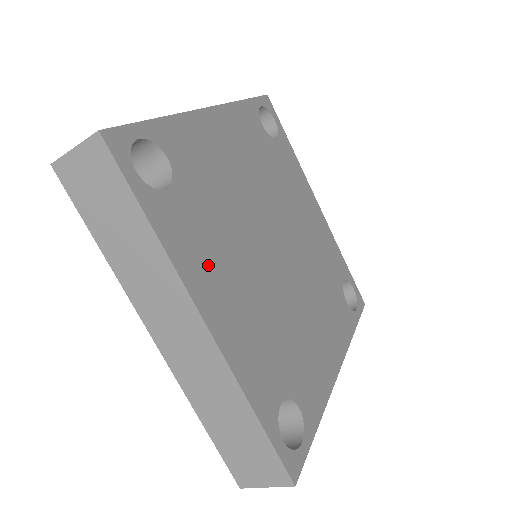
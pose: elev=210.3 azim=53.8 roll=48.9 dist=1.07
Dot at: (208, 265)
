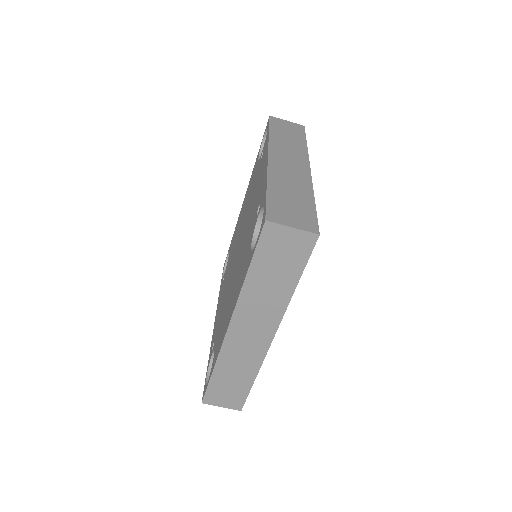
Dot at: occluded
